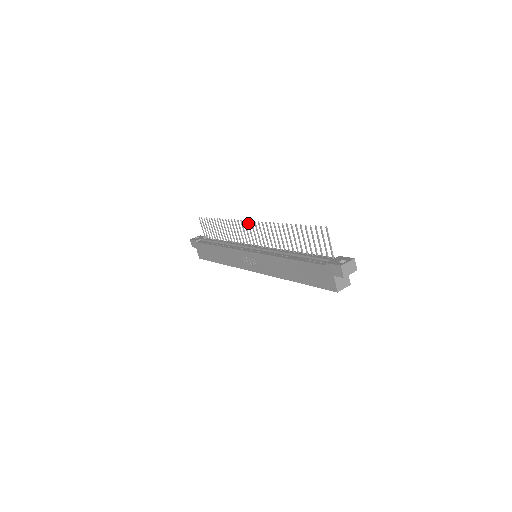
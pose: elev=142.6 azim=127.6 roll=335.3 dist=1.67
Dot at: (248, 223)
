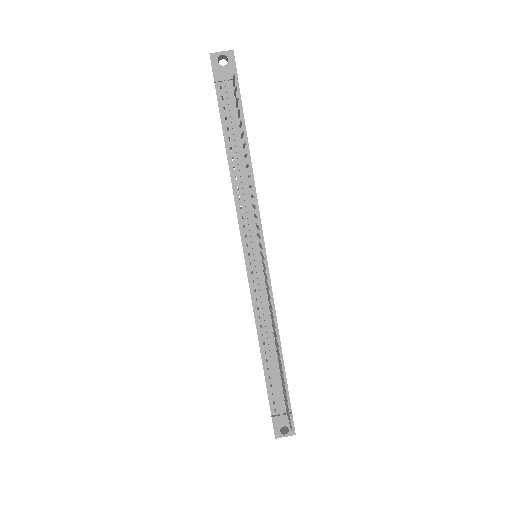
Dot at: (263, 259)
